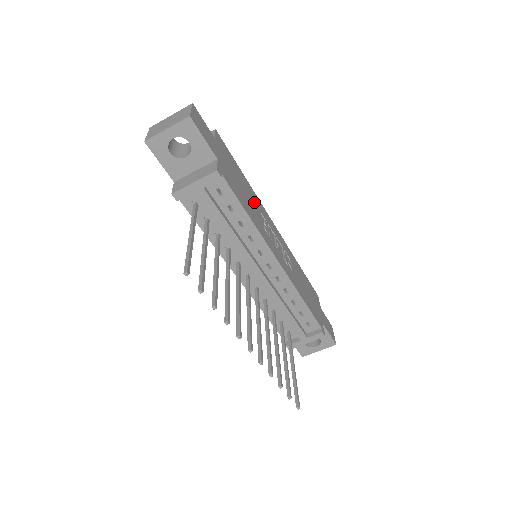
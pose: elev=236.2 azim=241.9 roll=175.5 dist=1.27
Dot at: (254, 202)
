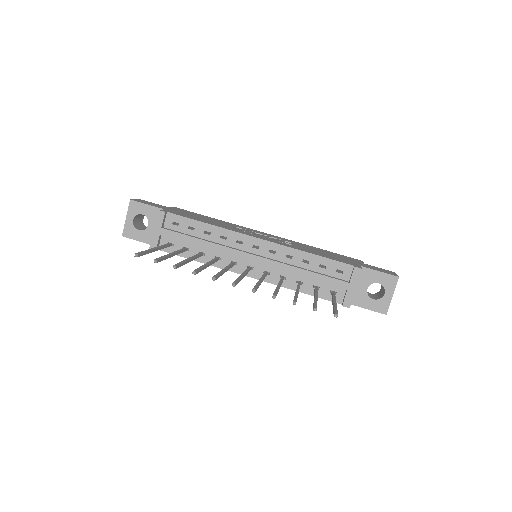
Dot at: (226, 224)
